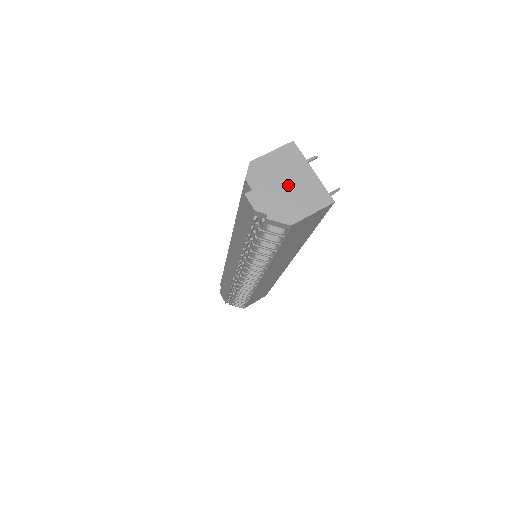
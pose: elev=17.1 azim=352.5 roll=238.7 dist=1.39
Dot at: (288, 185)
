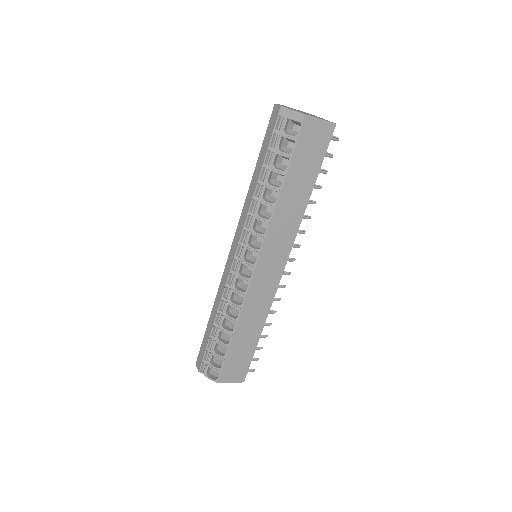
Dot at: occluded
